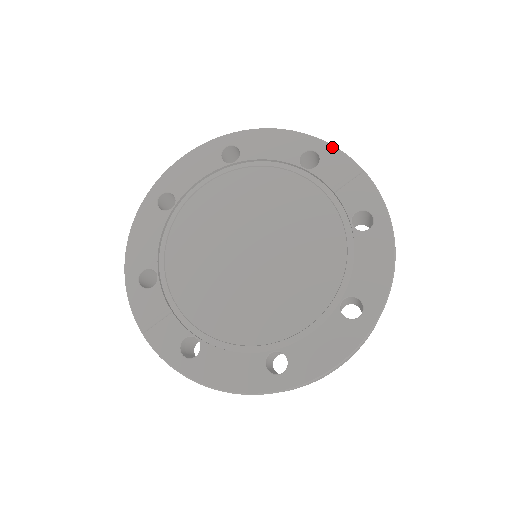
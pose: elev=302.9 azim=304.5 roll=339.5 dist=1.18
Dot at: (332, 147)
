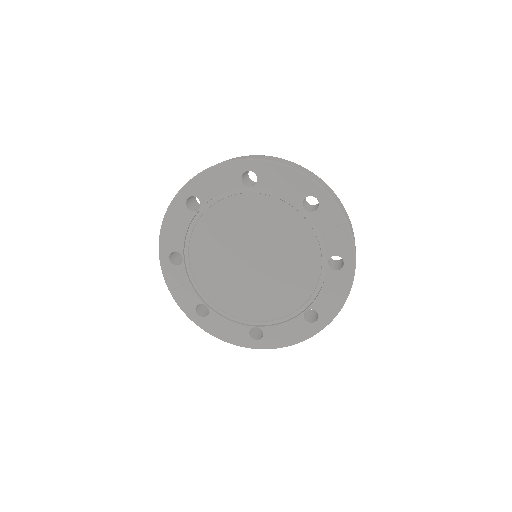
Dot at: (331, 199)
